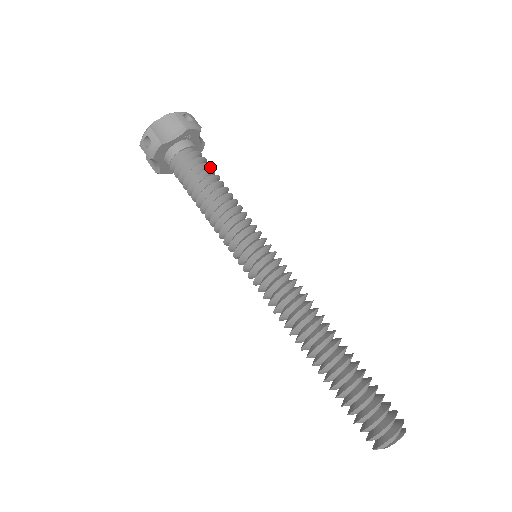
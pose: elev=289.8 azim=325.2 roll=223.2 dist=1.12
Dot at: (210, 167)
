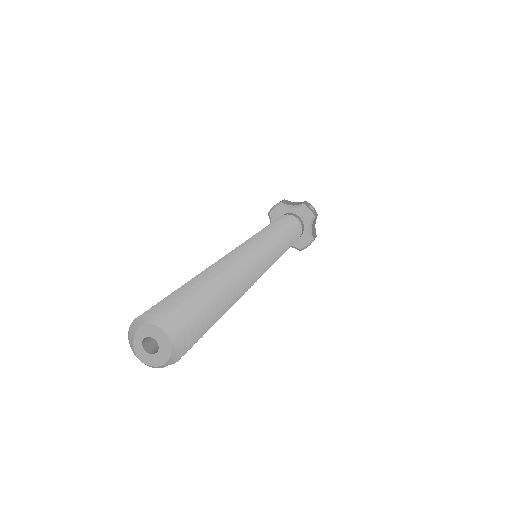
Dot at: (297, 235)
